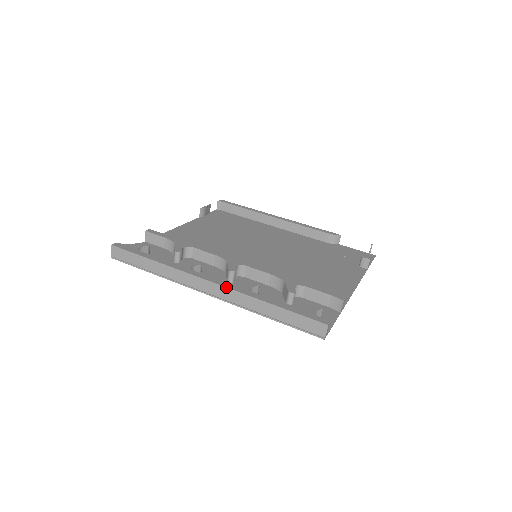
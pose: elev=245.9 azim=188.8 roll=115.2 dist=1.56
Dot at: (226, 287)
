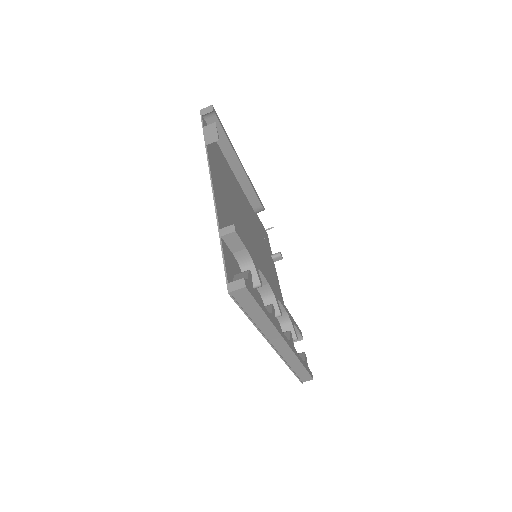
Dot at: (292, 350)
